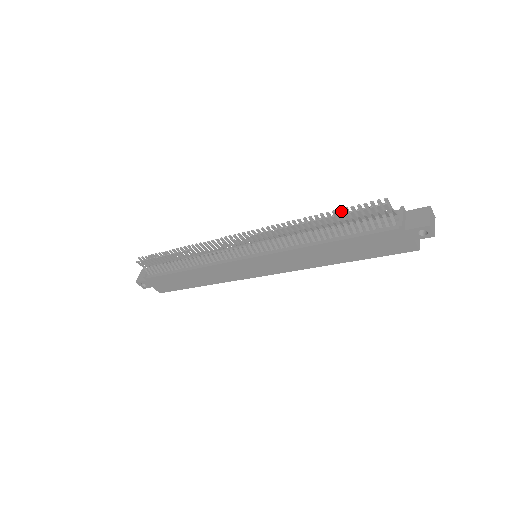
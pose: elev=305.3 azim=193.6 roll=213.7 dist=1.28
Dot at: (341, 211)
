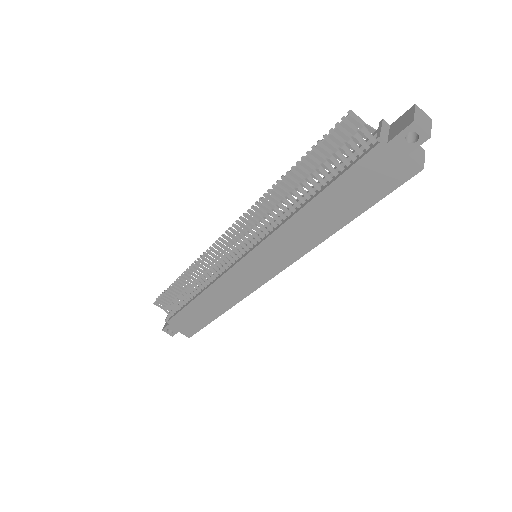
Dot at: (310, 153)
